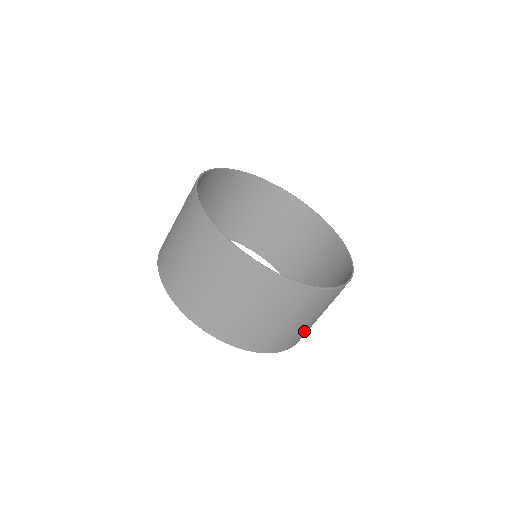
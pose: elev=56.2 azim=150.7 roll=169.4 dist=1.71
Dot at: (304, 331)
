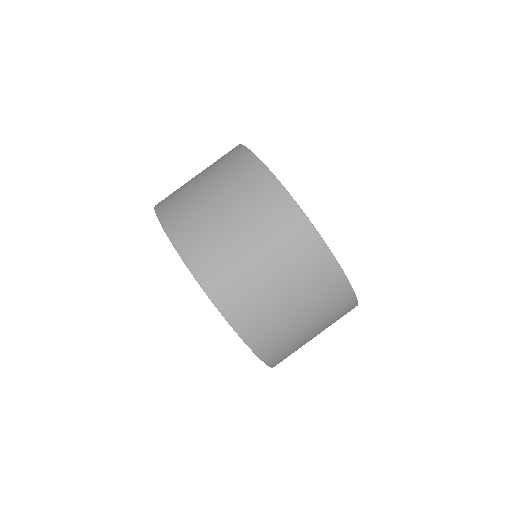
Dot at: (247, 286)
